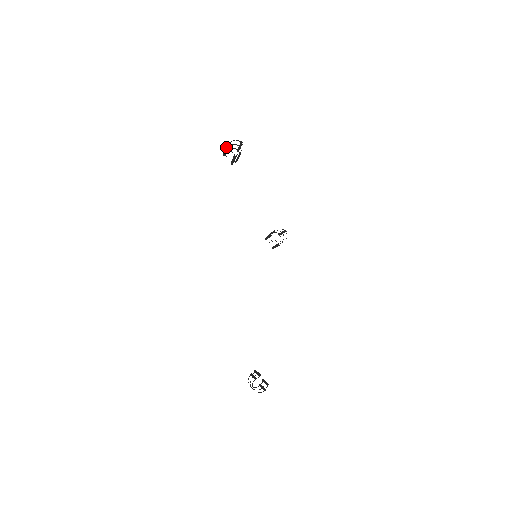
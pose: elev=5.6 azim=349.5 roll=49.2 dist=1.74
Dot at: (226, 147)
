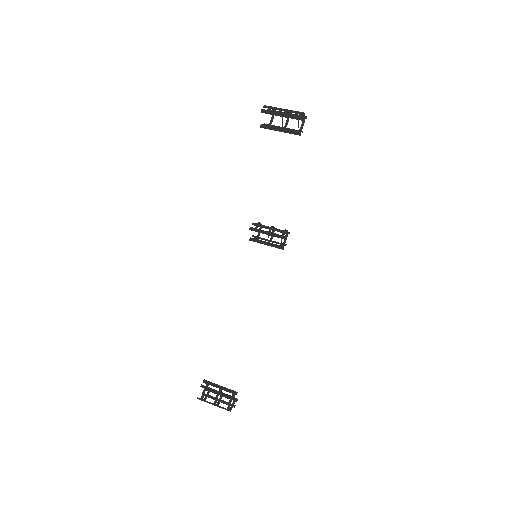
Dot at: (295, 117)
